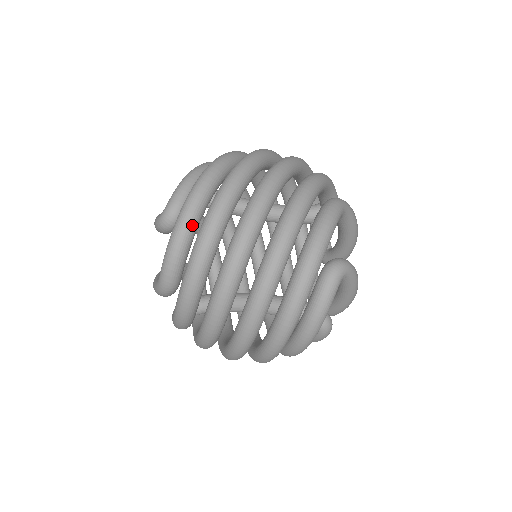
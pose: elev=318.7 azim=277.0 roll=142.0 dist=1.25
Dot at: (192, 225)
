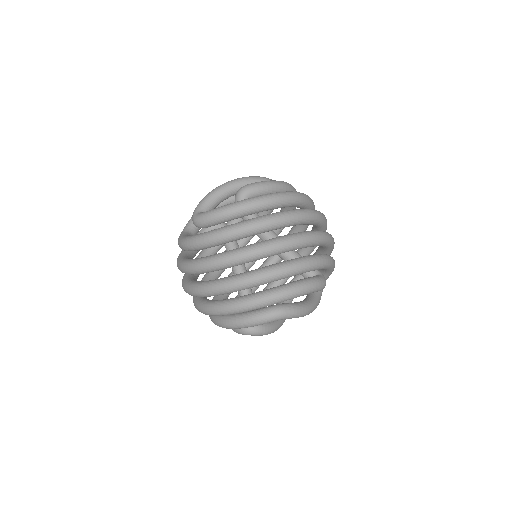
Dot at: (191, 250)
